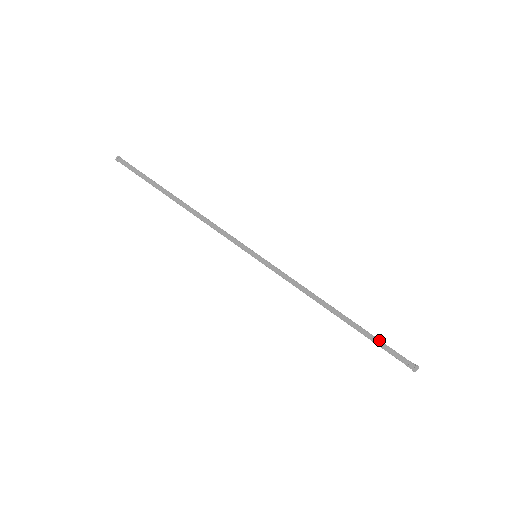
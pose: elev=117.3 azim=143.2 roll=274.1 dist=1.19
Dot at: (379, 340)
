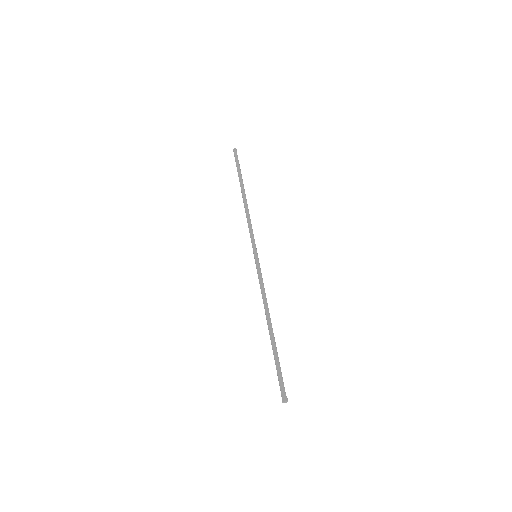
Dot at: (279, 363)
